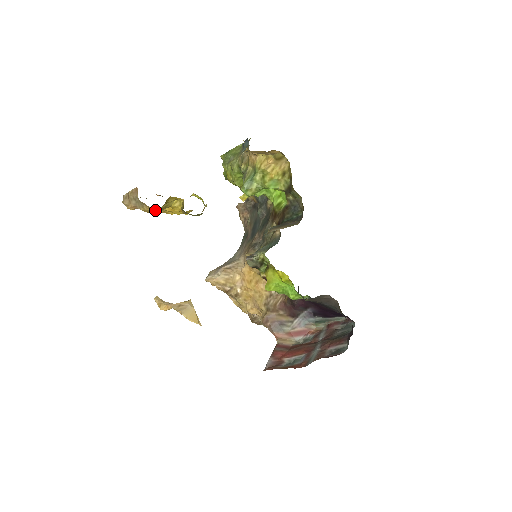
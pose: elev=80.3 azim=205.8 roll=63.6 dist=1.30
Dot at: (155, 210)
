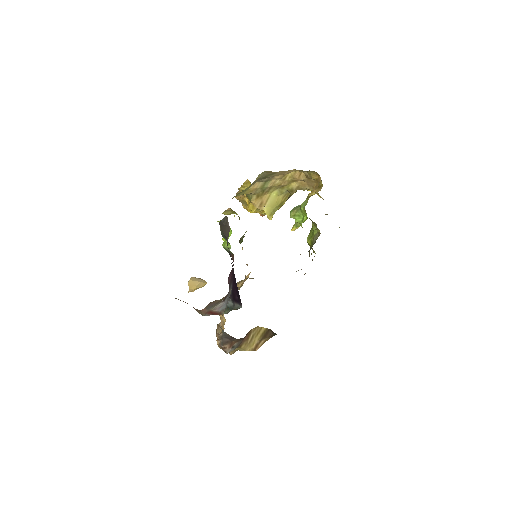
Dot at: occluded
